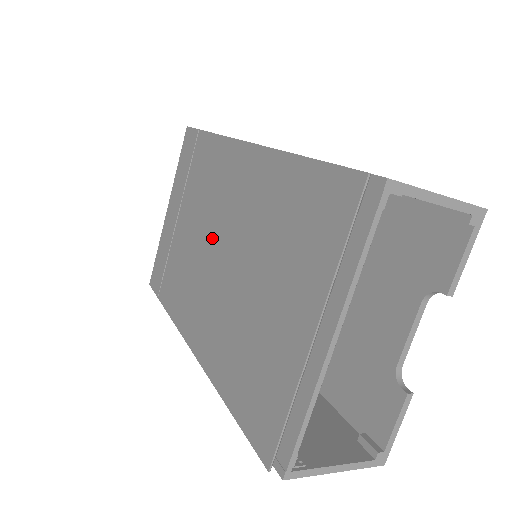
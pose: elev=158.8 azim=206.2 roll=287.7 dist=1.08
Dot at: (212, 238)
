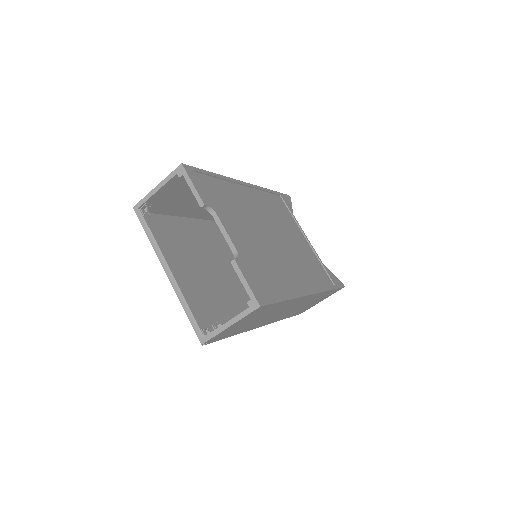
Dot at: occluded
